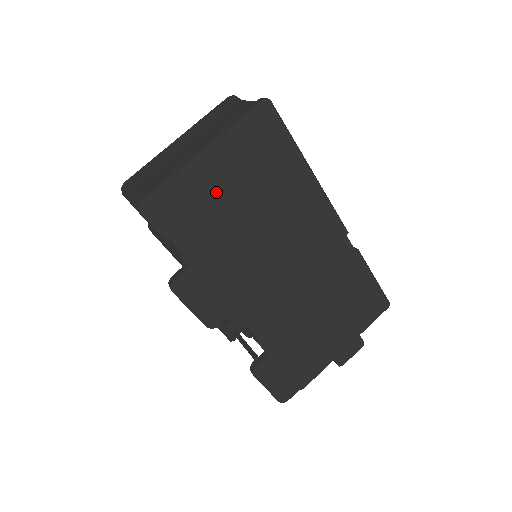
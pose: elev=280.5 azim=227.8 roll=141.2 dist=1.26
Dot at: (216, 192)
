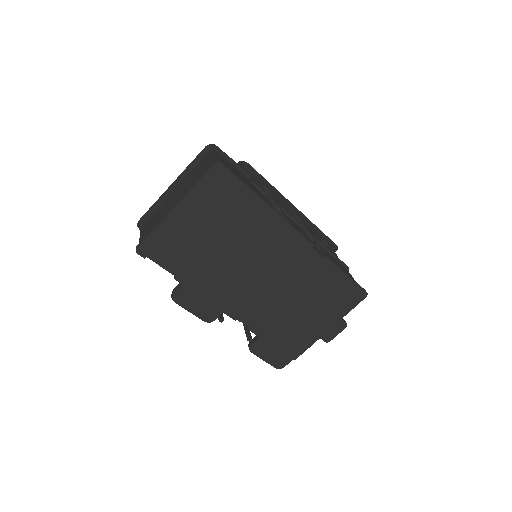
Dot at: (191, 233)
